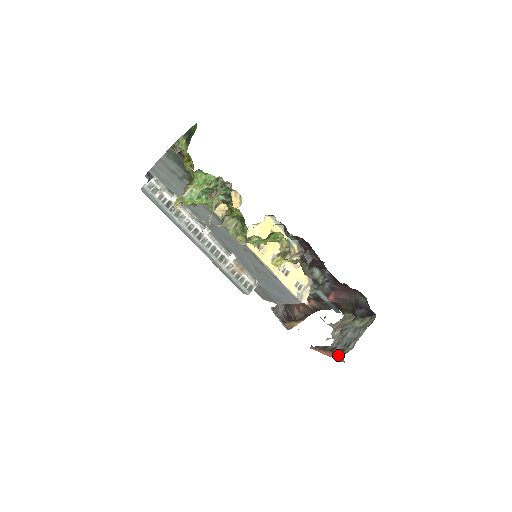
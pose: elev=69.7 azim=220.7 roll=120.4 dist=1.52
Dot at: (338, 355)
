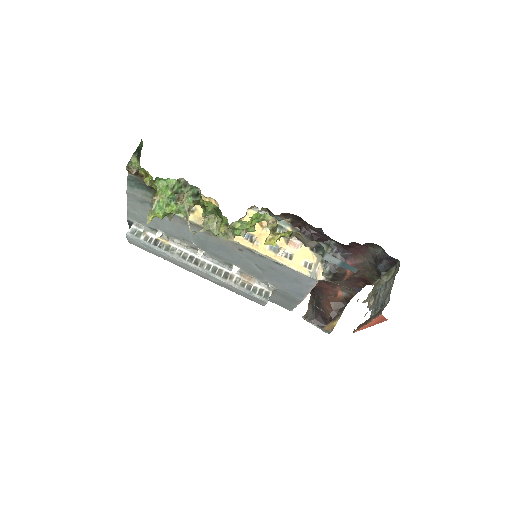
Dot at: (377, 316)
